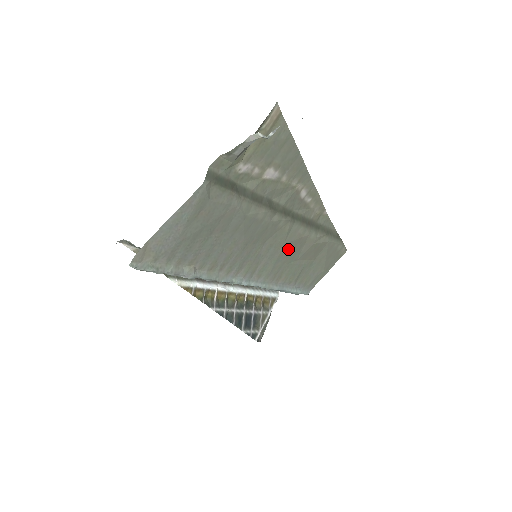
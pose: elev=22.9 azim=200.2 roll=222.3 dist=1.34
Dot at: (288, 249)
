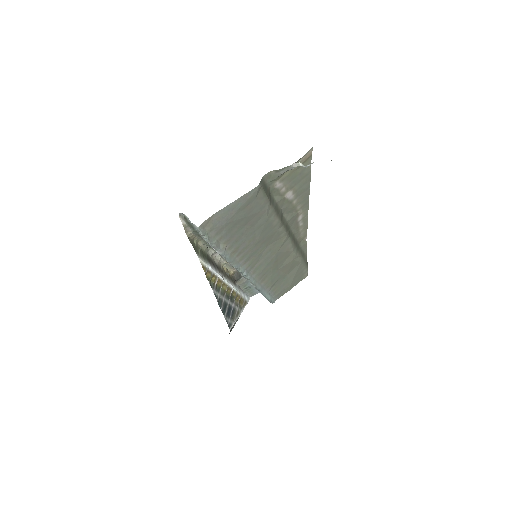
Dot at: (277, 257)
